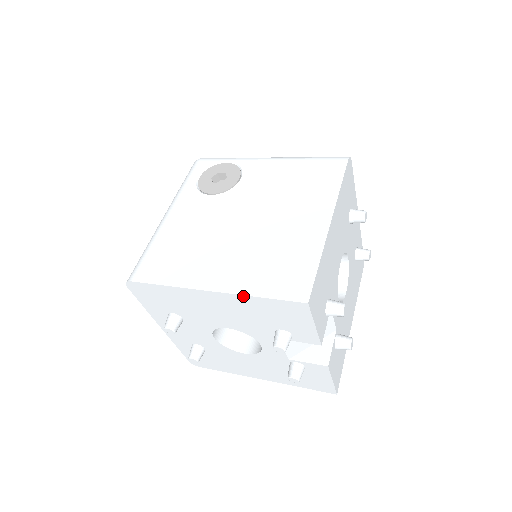
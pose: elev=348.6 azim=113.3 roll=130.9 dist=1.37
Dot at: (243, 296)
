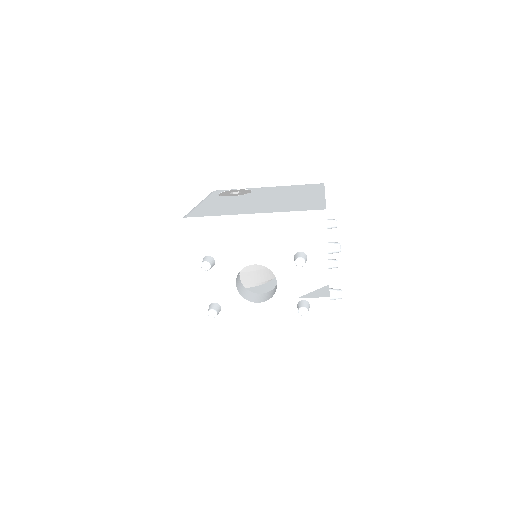
Dot at: (278, 213)
